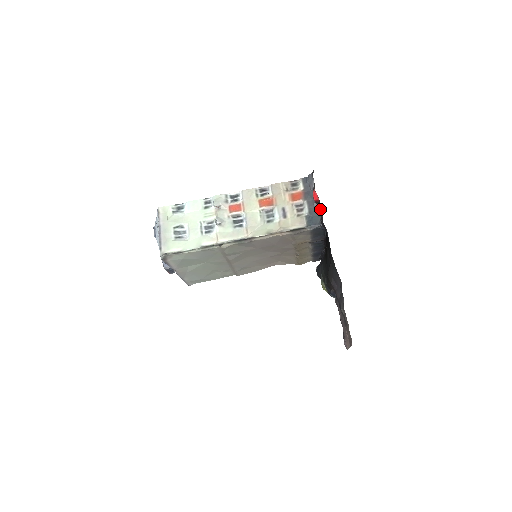
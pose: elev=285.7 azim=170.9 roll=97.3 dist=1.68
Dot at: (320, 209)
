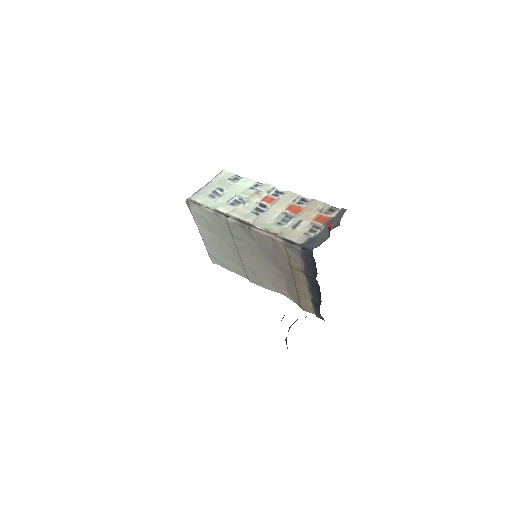
Dot at: (326, 238)
